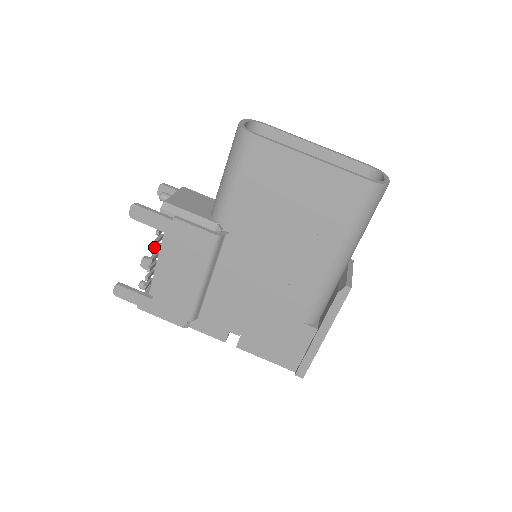
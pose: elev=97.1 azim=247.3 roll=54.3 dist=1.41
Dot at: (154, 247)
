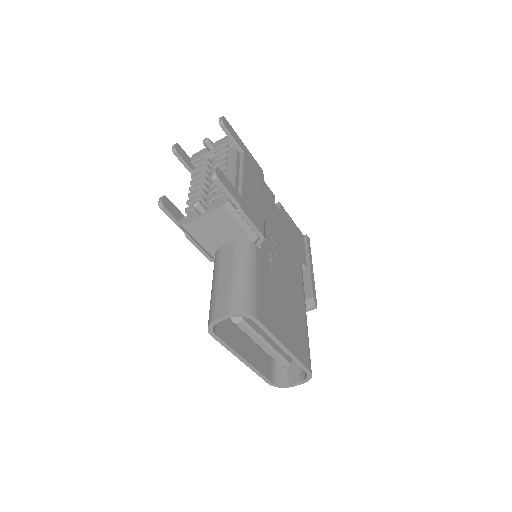
Dot at: (192, 188)
